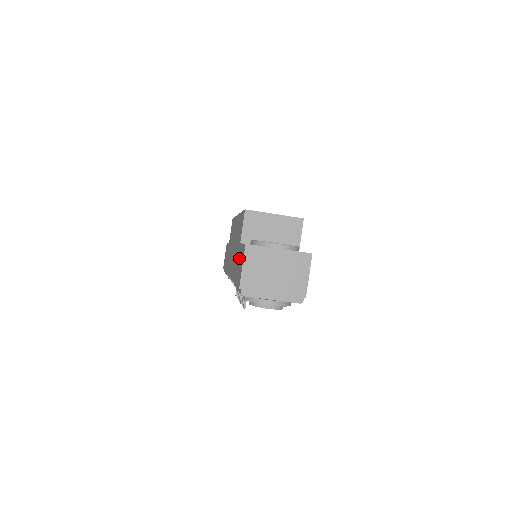
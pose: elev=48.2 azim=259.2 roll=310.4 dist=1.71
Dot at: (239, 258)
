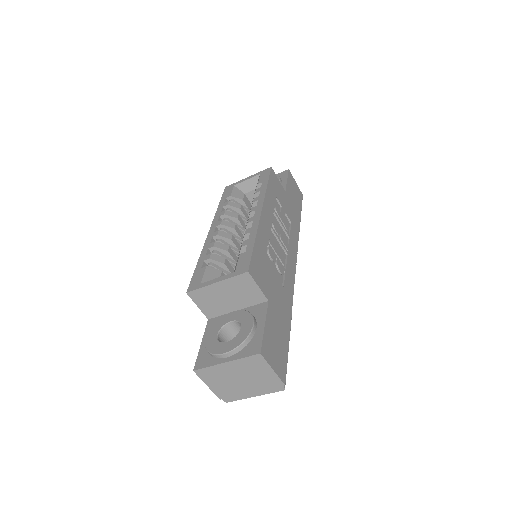
Dot at: occluded
